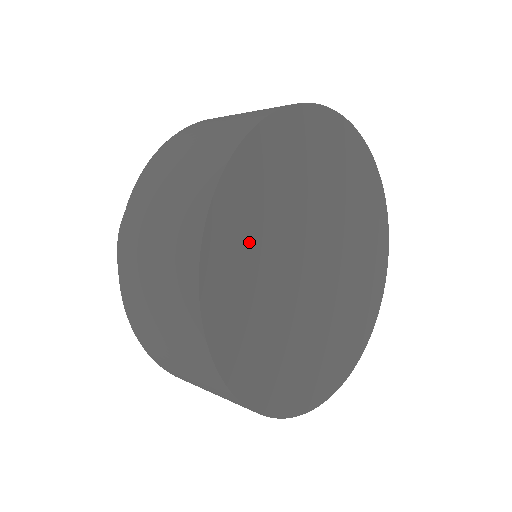
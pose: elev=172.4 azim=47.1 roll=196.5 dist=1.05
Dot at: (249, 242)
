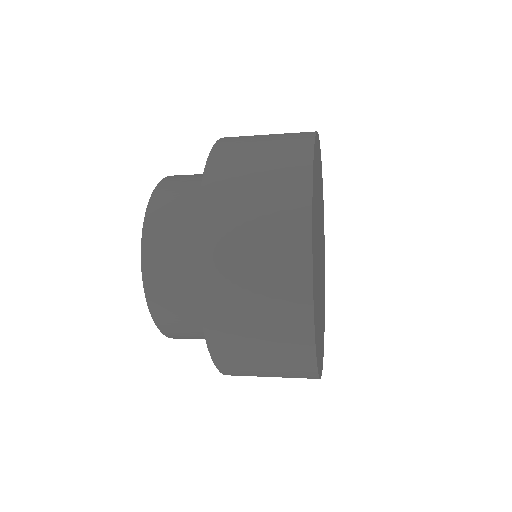
Dot at: (317, 176)
